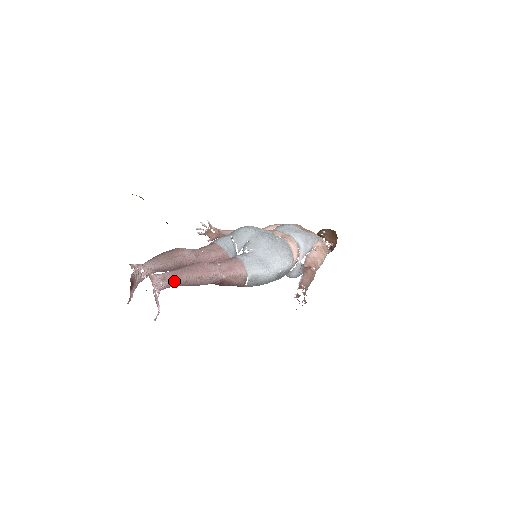
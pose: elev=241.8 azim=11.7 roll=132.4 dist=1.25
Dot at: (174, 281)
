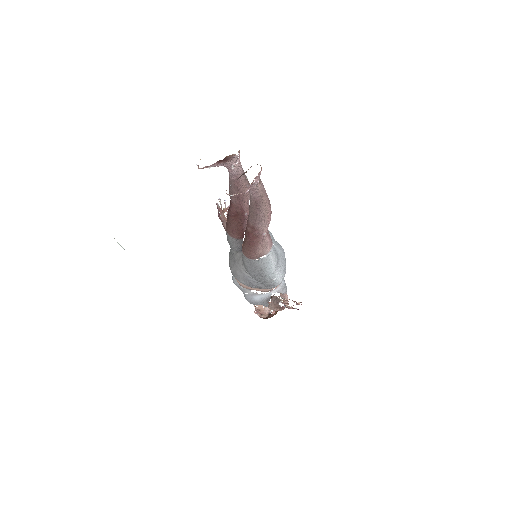
Dot at: (260, 191)
